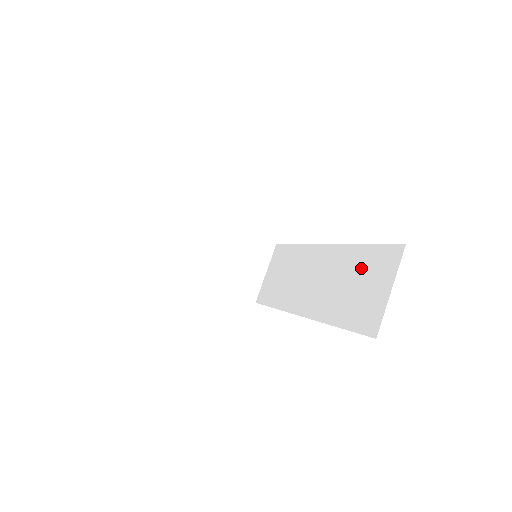
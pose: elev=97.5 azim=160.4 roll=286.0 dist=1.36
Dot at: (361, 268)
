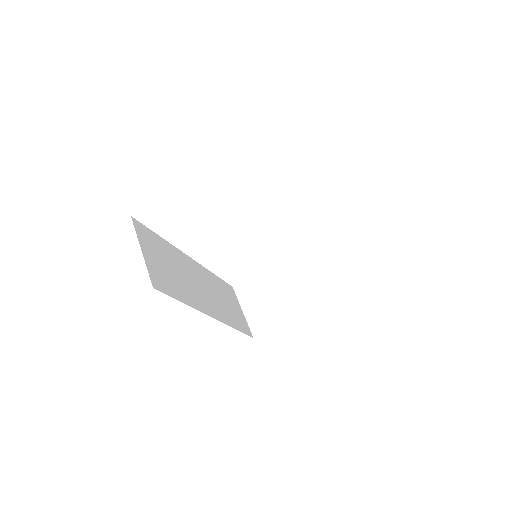
Dot at: occluded
